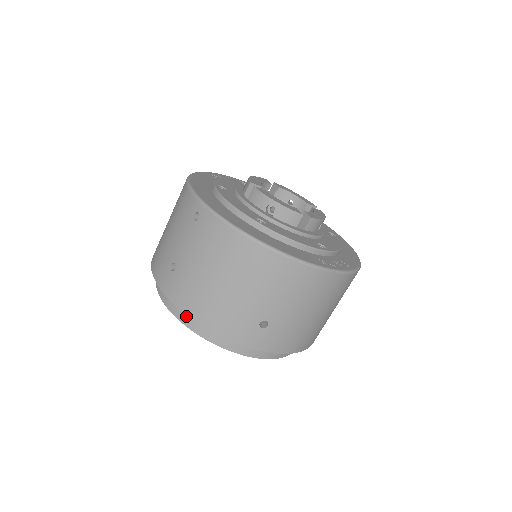
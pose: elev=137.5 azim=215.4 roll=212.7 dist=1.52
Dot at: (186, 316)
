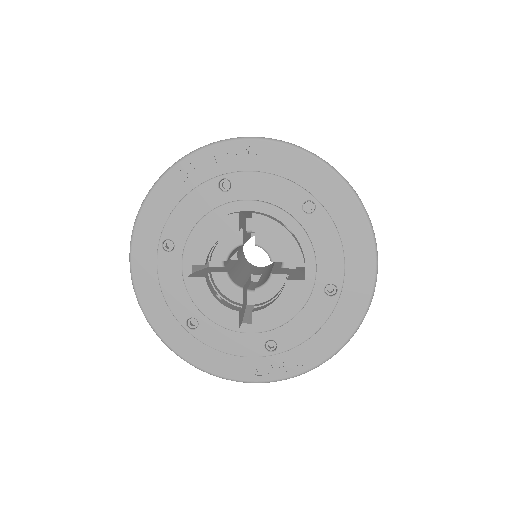
Dot at: occluded
